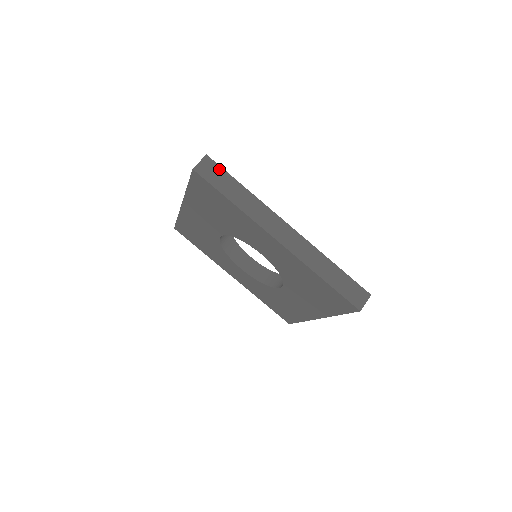
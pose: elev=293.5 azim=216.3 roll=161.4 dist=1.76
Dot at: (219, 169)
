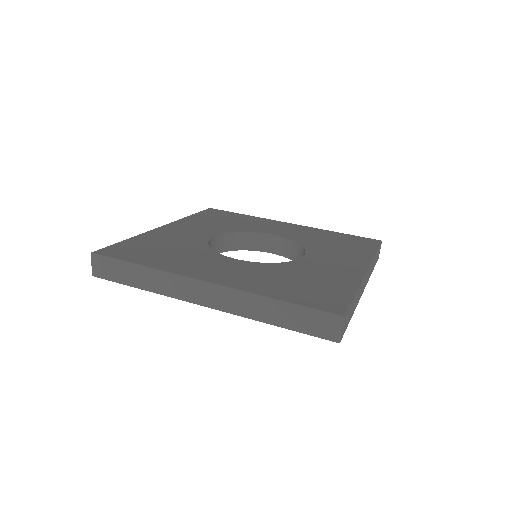
Dot at: (109, 261)
